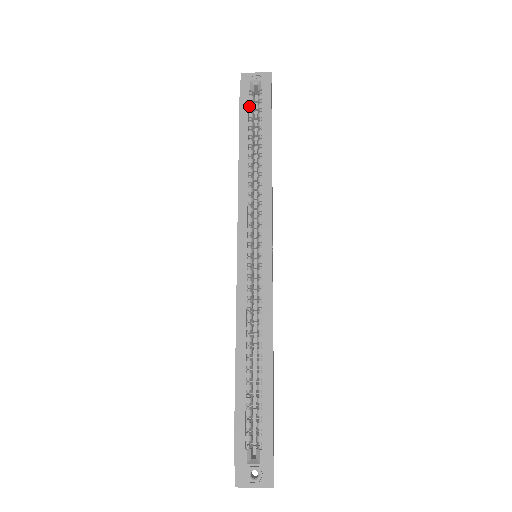
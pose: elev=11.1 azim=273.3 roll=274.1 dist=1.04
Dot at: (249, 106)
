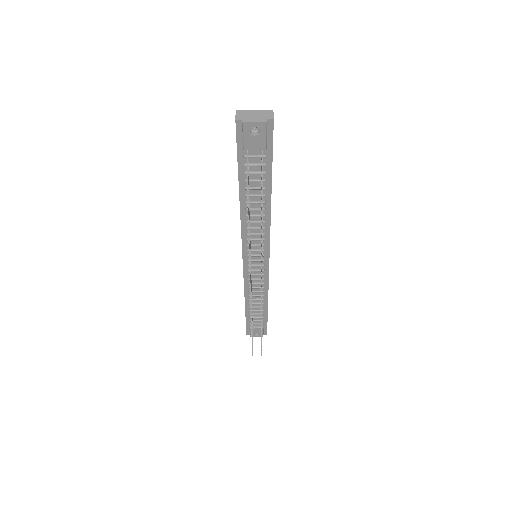
Dot at: occluded
